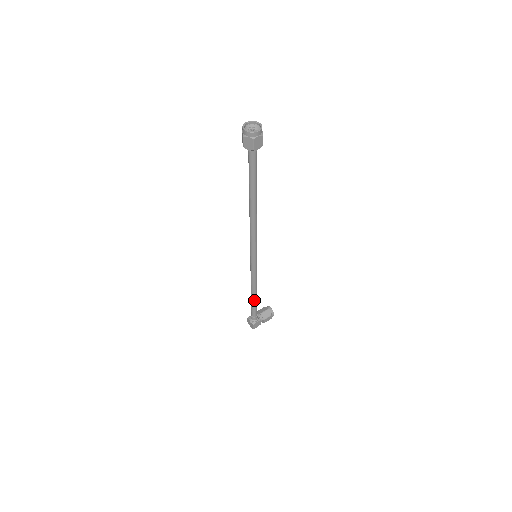
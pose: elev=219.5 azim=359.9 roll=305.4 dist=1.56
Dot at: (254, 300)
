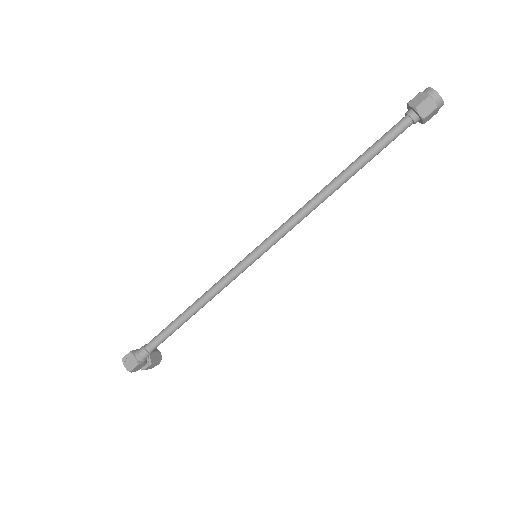
Dot at: (182, 322)
